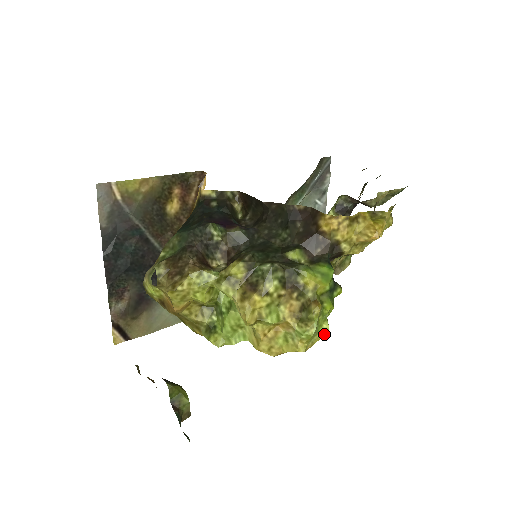
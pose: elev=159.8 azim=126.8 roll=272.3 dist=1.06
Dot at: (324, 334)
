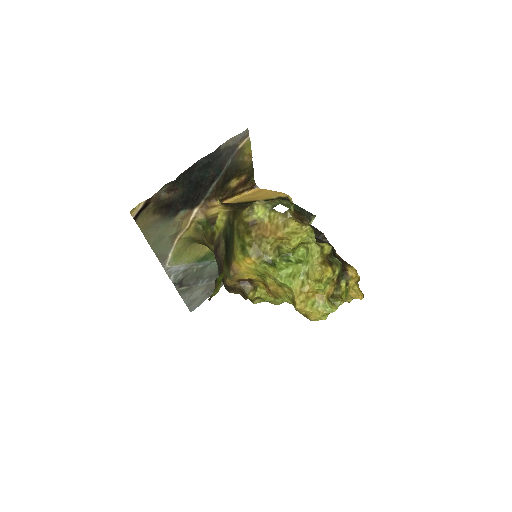
Dot at: occluded
